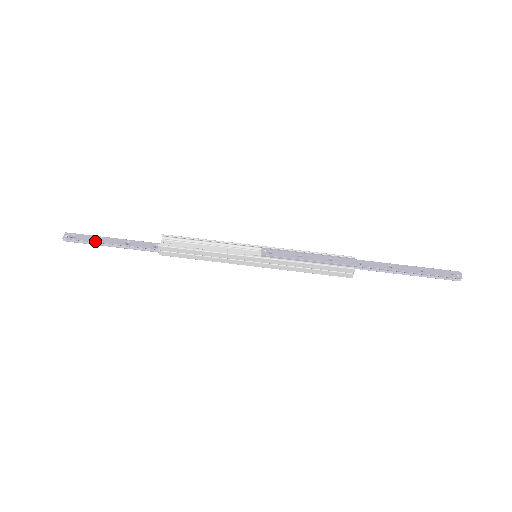
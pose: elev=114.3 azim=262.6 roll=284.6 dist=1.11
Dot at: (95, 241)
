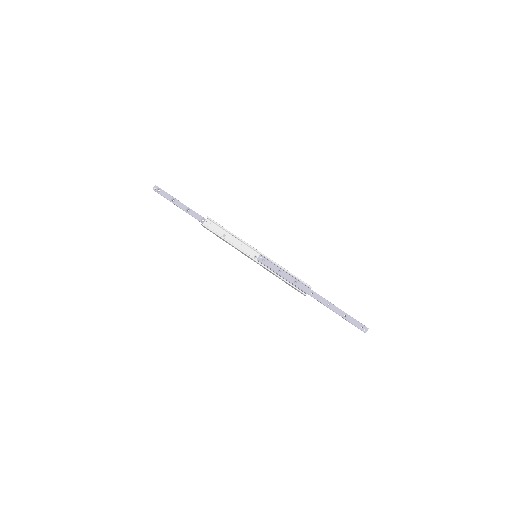
Dot at: (170, 200)
